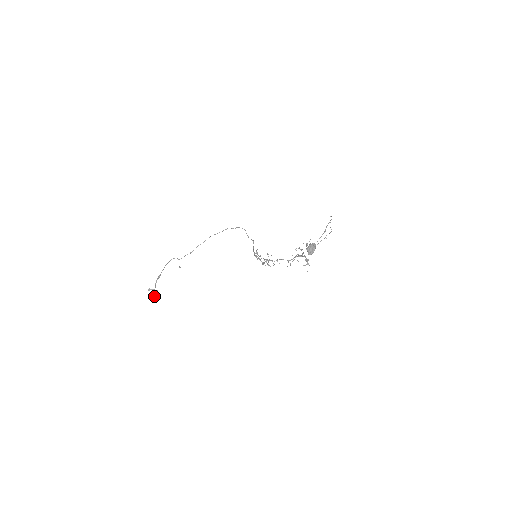
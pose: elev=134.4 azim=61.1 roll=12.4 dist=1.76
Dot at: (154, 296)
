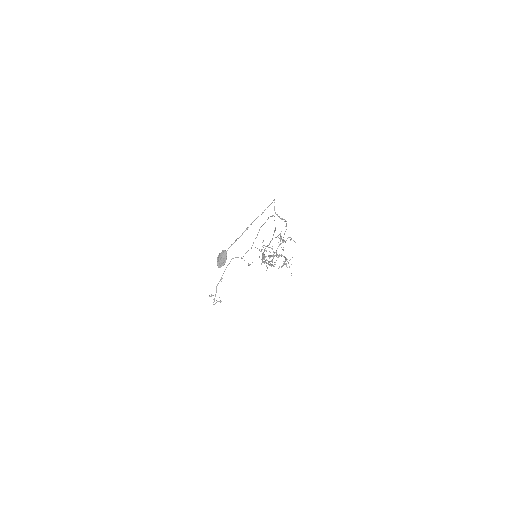
Dot at: (219, 301)
